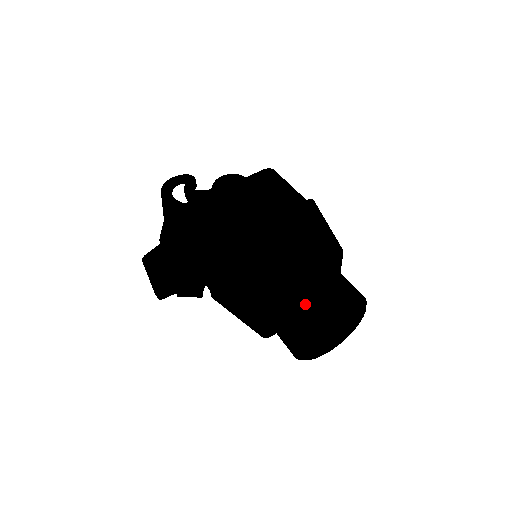
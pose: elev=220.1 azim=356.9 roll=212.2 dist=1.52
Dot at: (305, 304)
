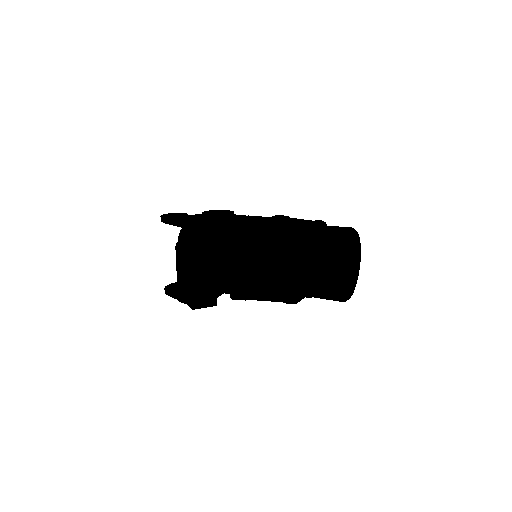
Dot at: (331, 234)
